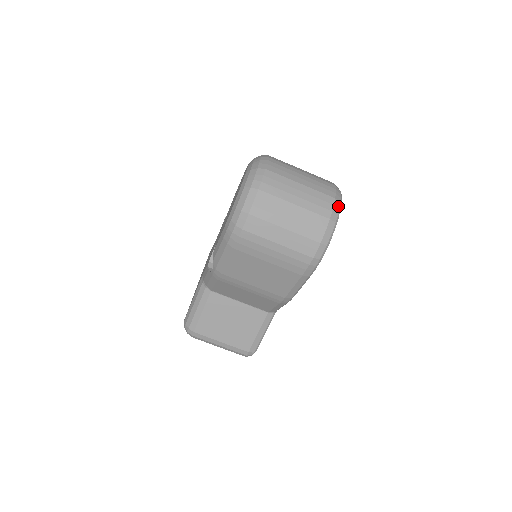
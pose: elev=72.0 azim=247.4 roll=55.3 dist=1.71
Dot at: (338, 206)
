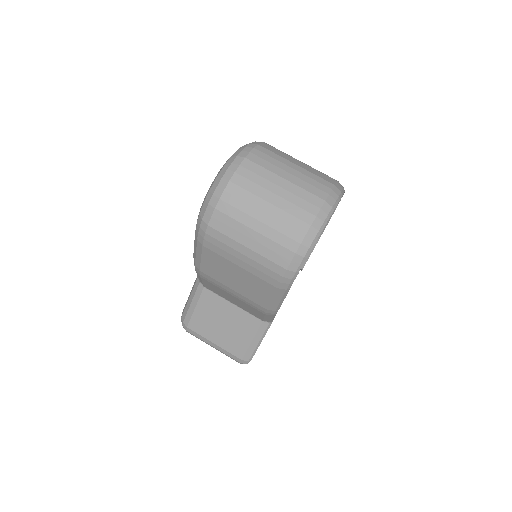
Dot at: (327, 211)
